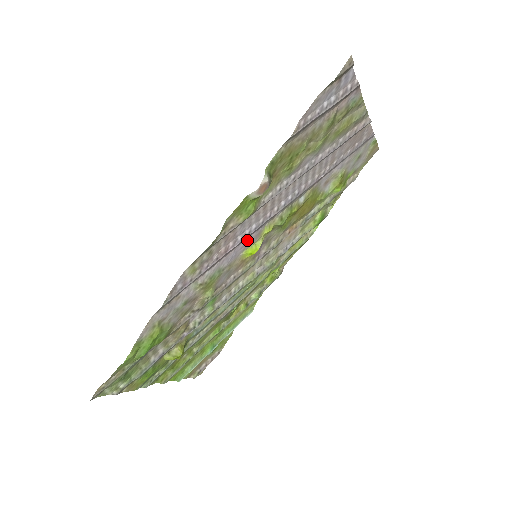
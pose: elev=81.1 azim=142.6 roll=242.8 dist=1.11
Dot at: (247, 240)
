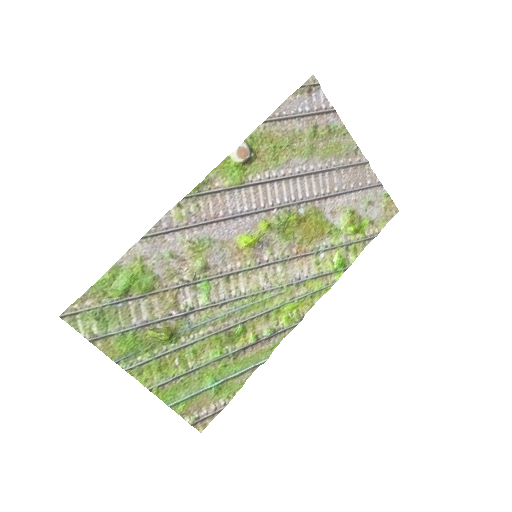
Dot at: (241, 223)
